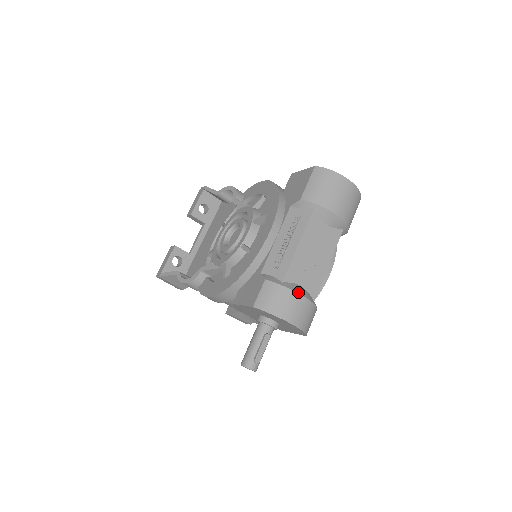
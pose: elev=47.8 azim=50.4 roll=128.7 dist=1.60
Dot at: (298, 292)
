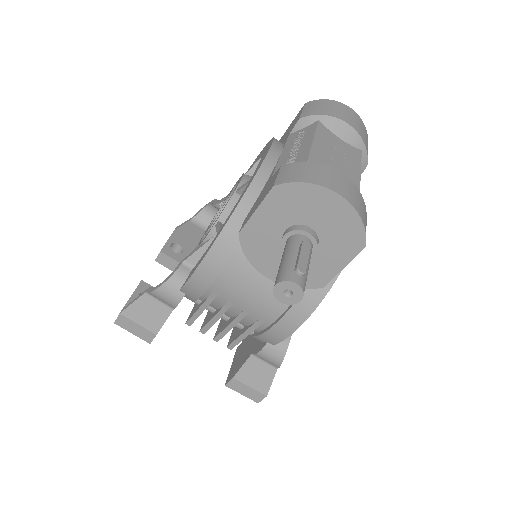
Dot at: (333, 169)
